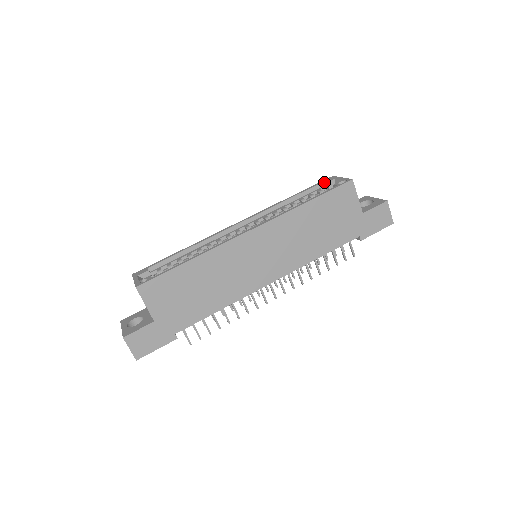
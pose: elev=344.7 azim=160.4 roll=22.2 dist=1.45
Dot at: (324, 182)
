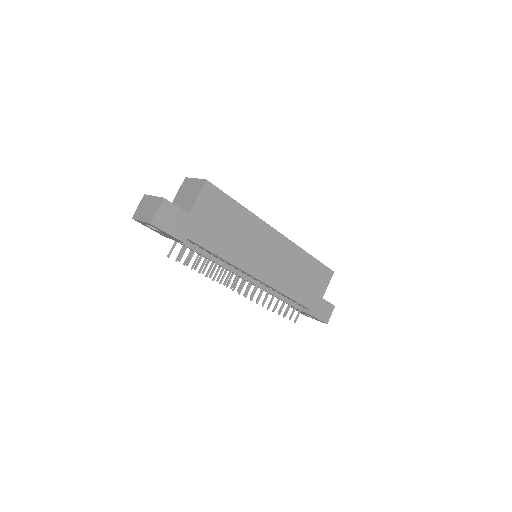
Dot at: occluded
